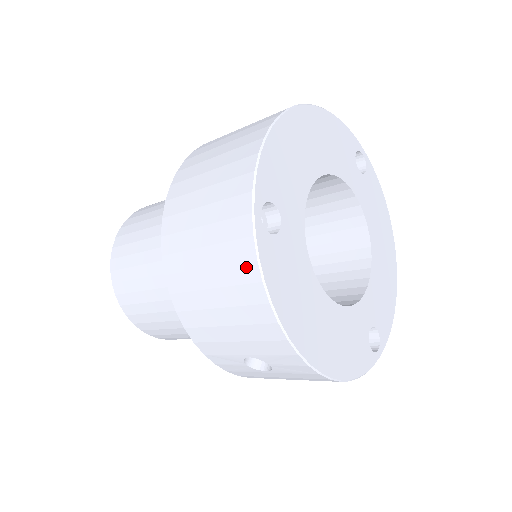
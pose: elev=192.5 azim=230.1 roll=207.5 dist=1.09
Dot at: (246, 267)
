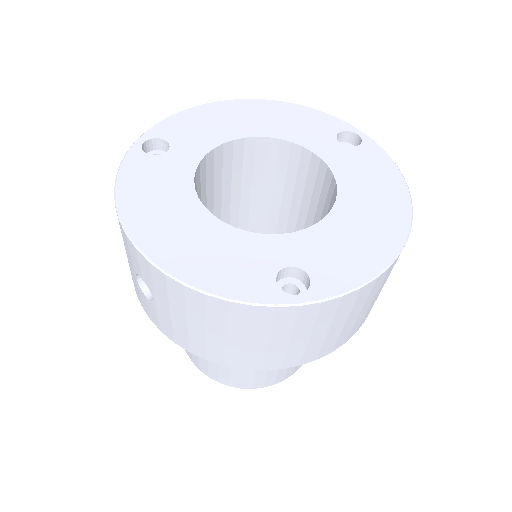
Dot at: occluded
